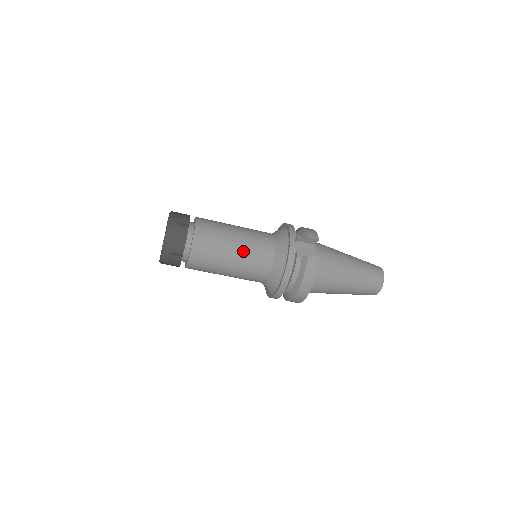
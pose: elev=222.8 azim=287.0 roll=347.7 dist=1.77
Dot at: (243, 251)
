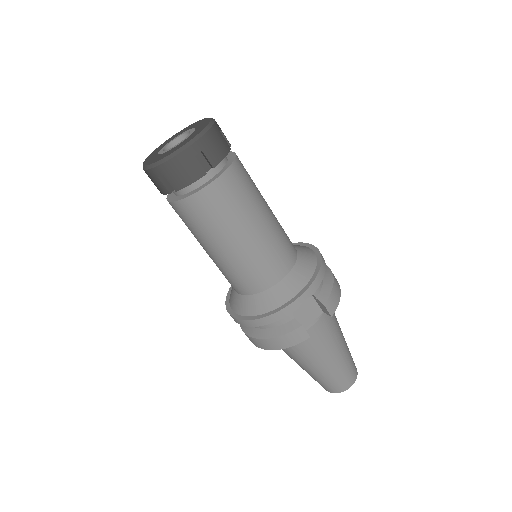
Dot at: (243, 254)
